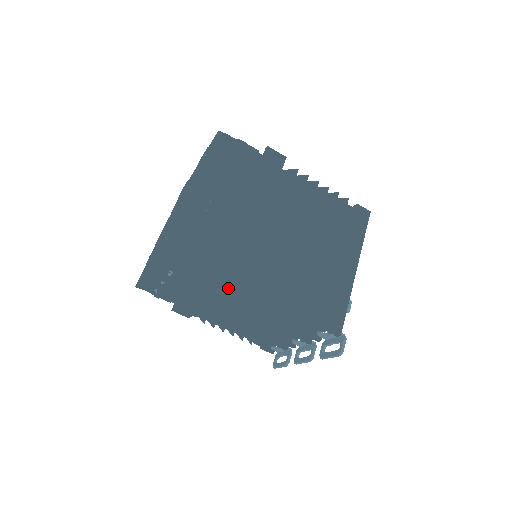
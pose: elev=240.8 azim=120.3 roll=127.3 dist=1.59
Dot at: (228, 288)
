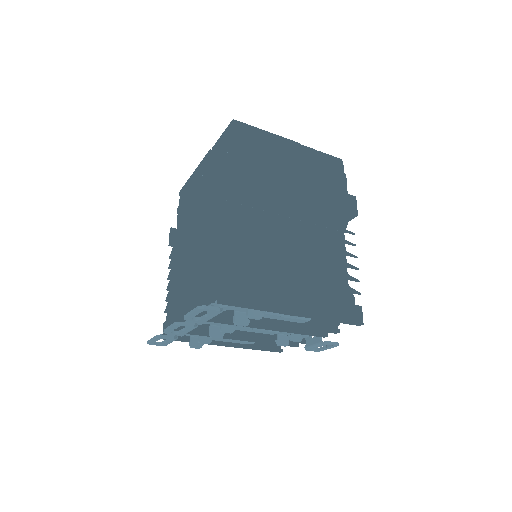
Dot at: (218, 186)
